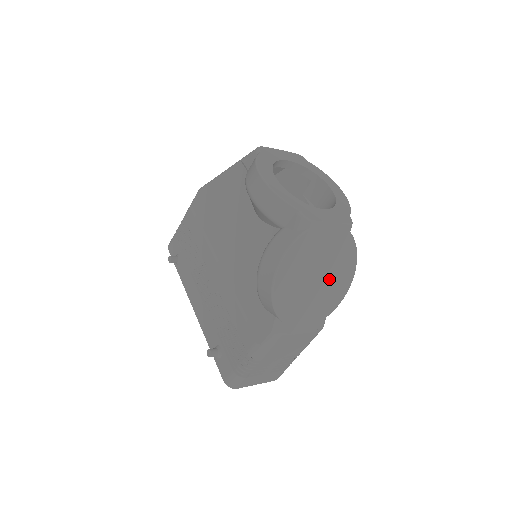
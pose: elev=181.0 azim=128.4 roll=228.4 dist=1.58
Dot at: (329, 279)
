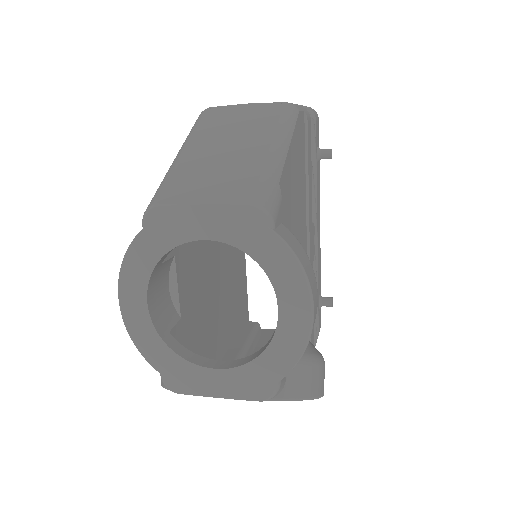
Dot at: occluded
